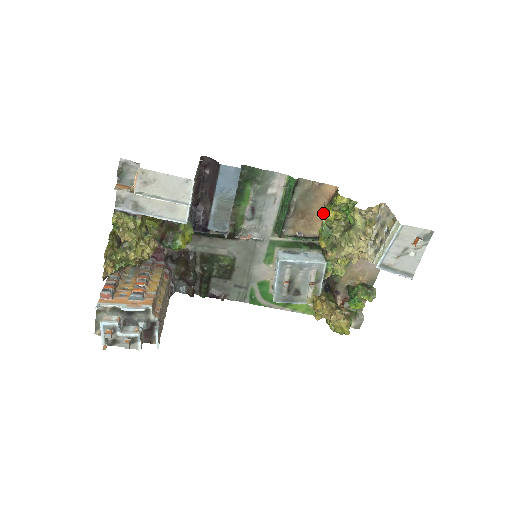
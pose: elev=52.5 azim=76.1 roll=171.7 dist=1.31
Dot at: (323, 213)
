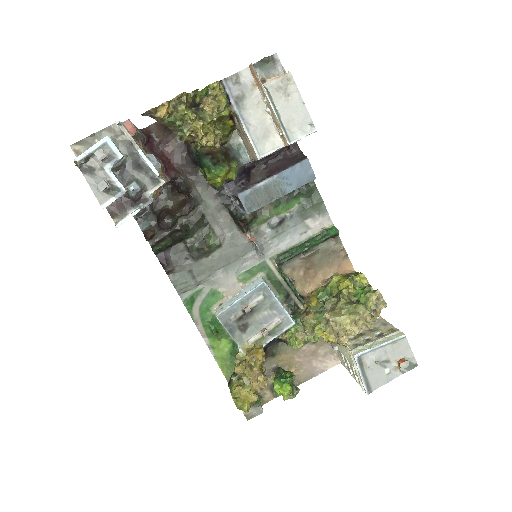
Dot at: (336, 277)
